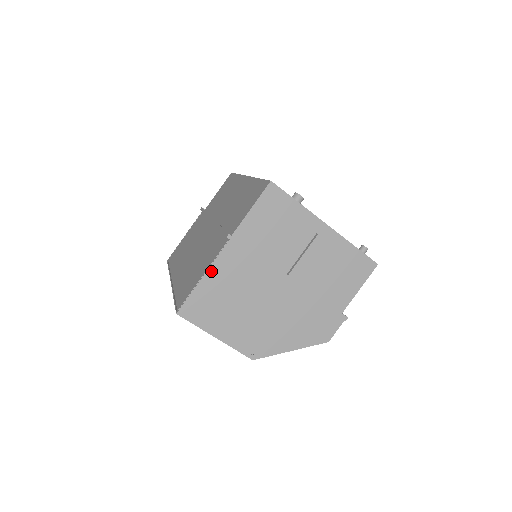
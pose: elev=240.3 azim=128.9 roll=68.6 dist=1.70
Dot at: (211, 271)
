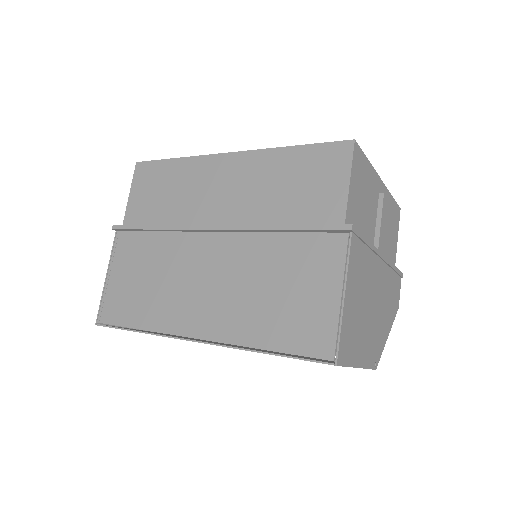
Dot at: (348, 284)
